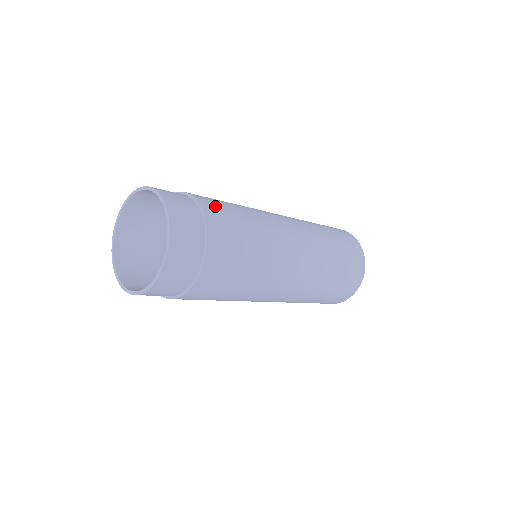
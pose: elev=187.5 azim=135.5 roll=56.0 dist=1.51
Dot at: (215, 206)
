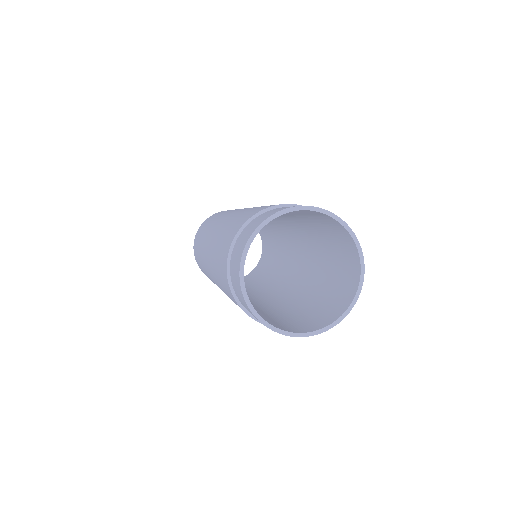
Dot at: occluded
